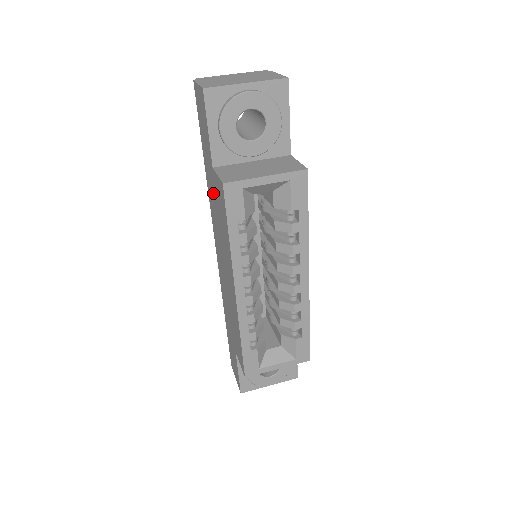
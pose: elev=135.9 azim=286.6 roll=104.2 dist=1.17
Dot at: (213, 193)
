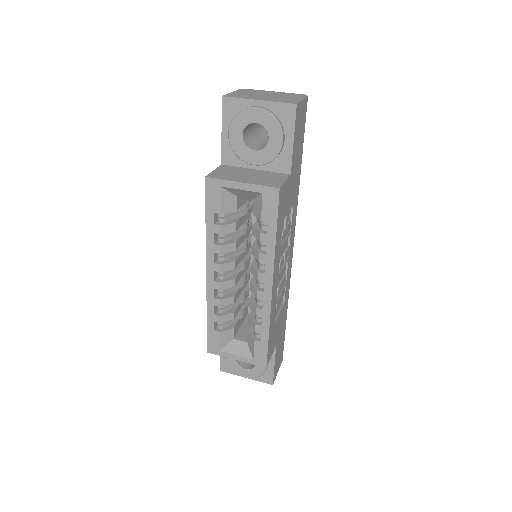
Dot at: occluded
